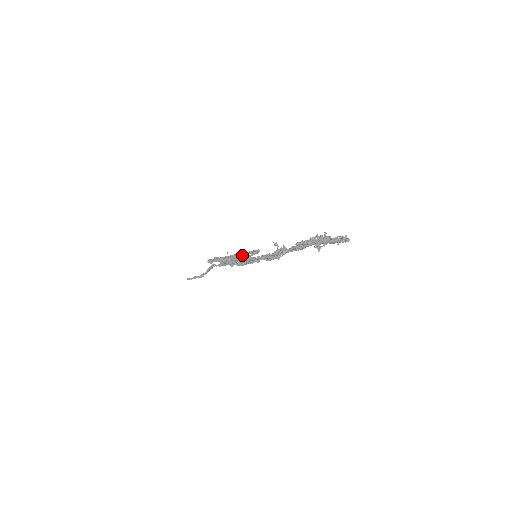
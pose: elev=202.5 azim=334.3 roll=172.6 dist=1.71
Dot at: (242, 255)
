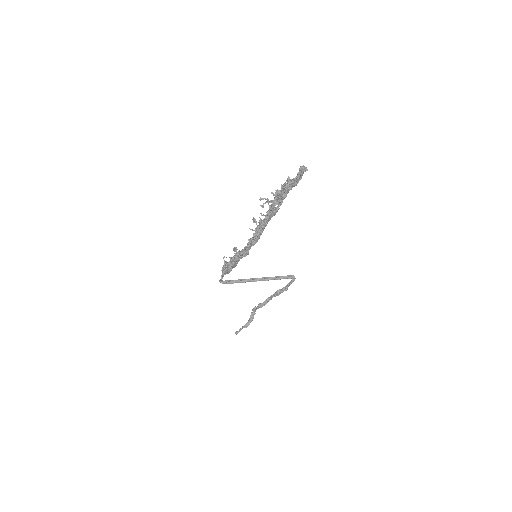
Dot at: occluded
